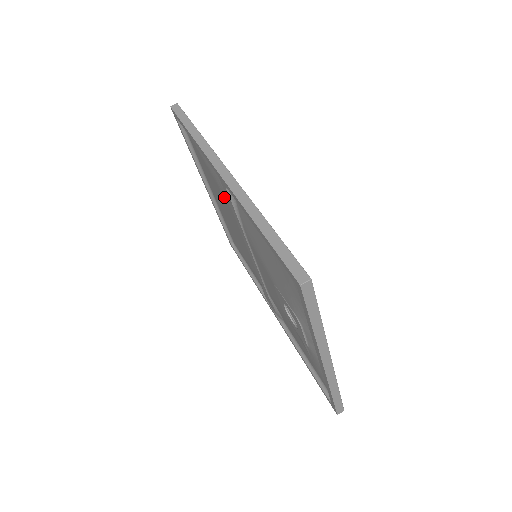
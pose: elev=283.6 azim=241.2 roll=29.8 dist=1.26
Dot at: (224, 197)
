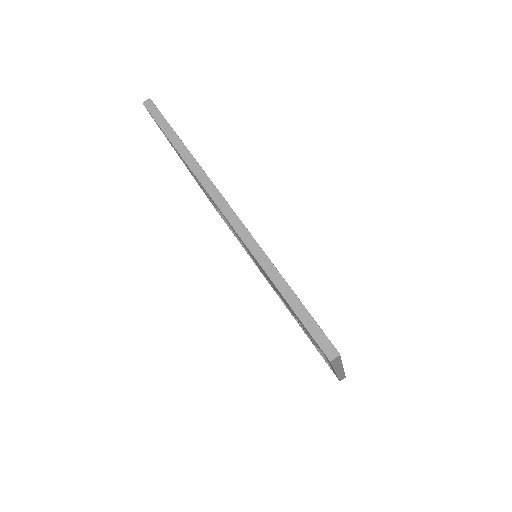
Dot at: occluded
